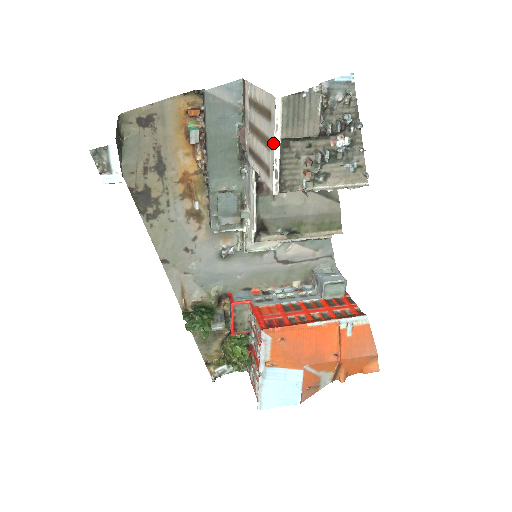
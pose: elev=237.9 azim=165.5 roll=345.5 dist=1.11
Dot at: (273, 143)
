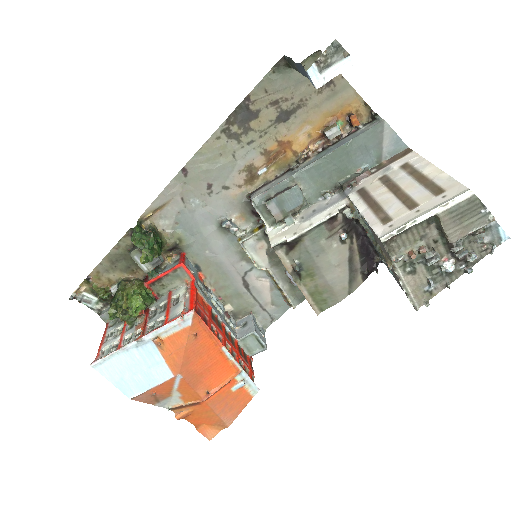
Dot at: (424, 209)
